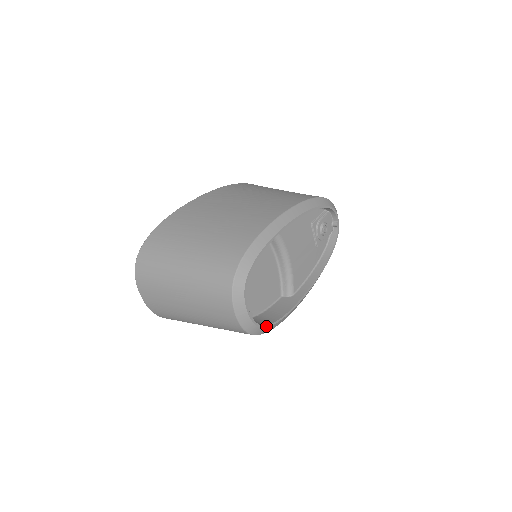
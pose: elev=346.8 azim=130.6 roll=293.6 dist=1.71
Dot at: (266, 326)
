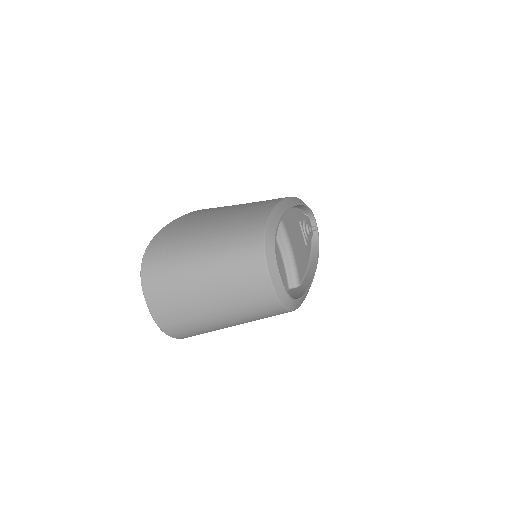
Dot at: (294, 299)
